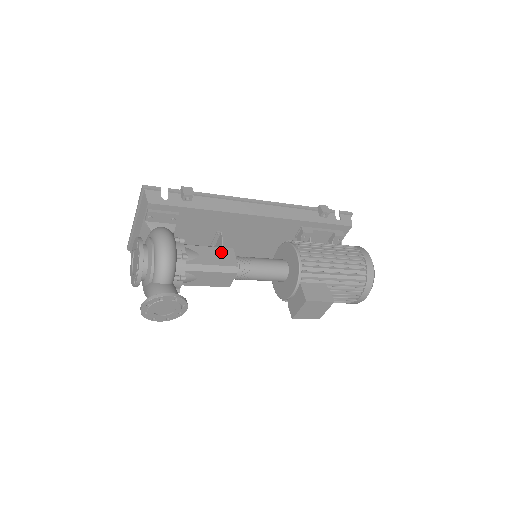
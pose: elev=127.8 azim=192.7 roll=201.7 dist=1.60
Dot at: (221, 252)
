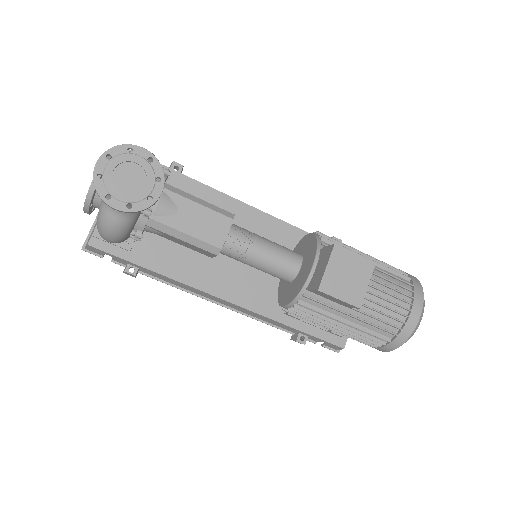
Dot at: occluded
